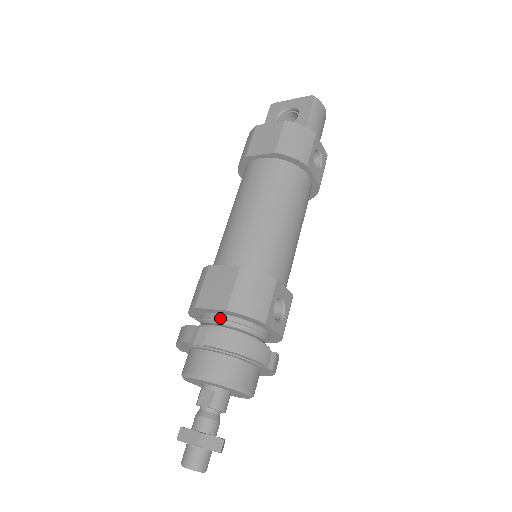
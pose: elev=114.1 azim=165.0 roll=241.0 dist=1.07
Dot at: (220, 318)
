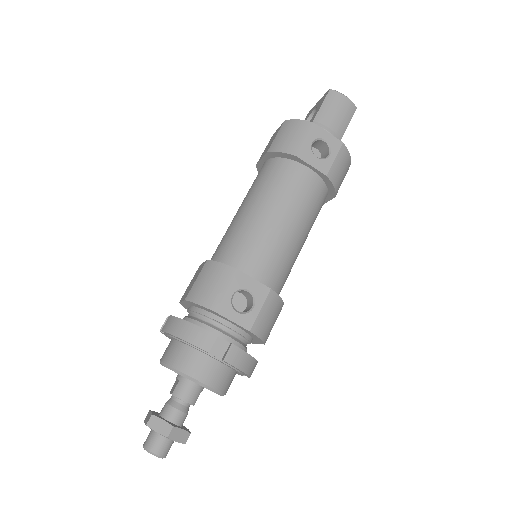
Dot at: (189, 310)
